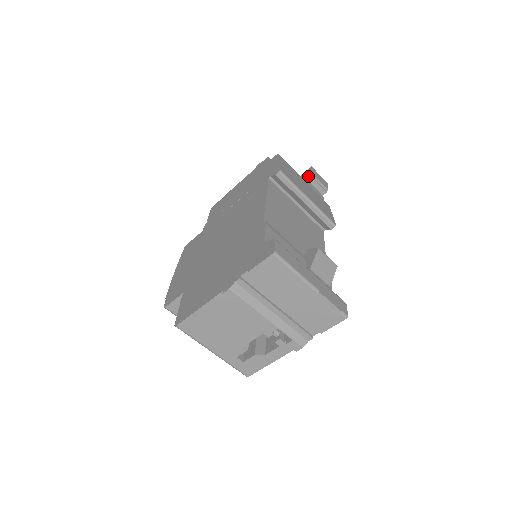
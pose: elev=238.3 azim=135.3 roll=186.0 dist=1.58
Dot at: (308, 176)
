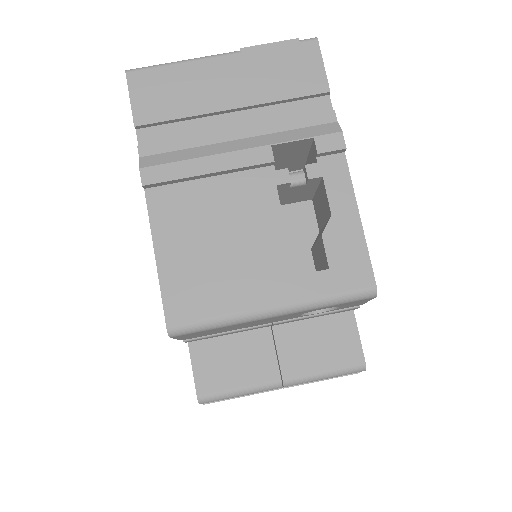
Dot at: occluded
